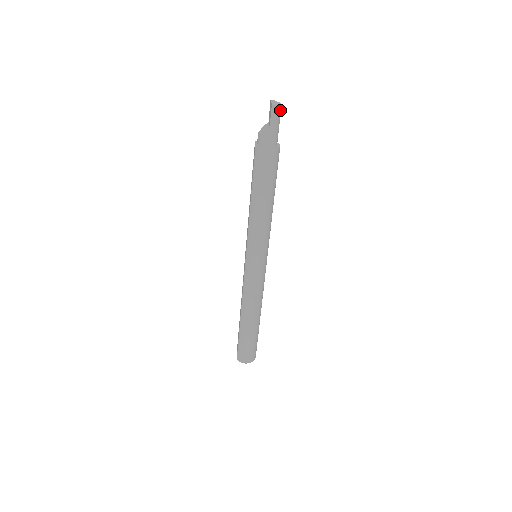
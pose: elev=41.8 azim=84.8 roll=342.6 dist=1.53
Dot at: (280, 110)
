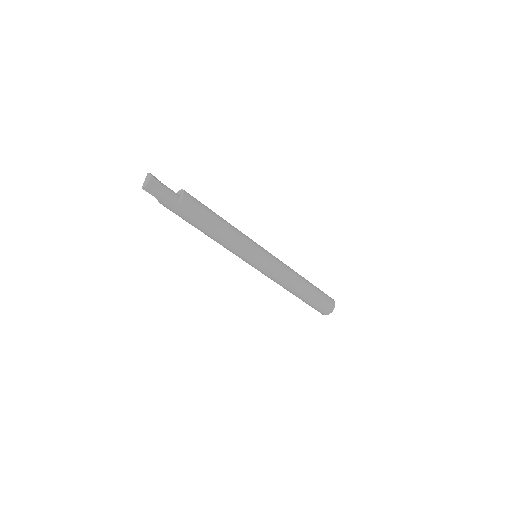
Dot at: (152, 185)
